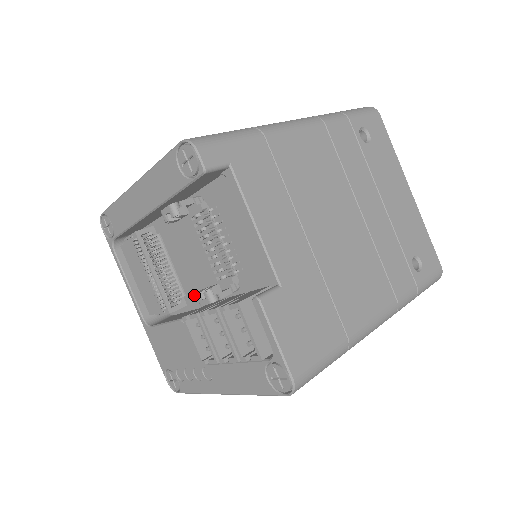
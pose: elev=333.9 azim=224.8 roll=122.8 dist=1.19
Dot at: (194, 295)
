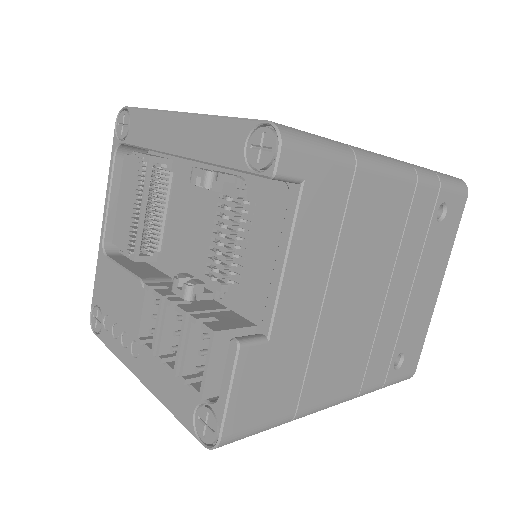
Dot at: (170, 259)
